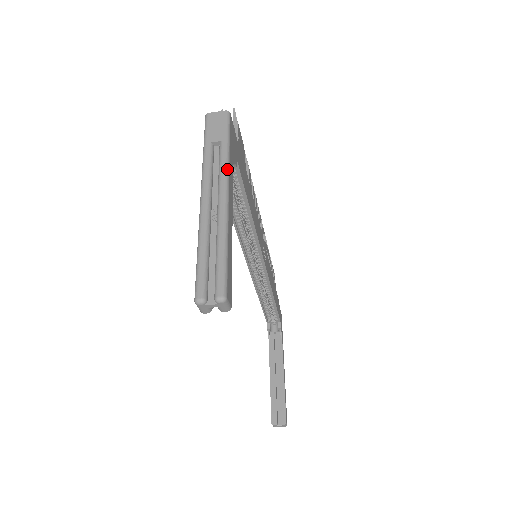
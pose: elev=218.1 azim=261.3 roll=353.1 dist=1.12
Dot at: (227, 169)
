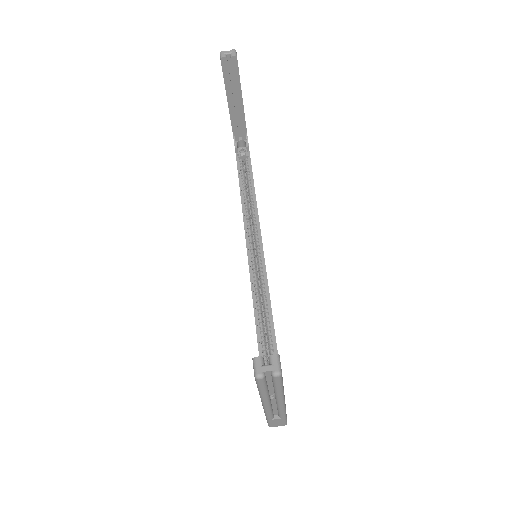
Dot at: occluded
